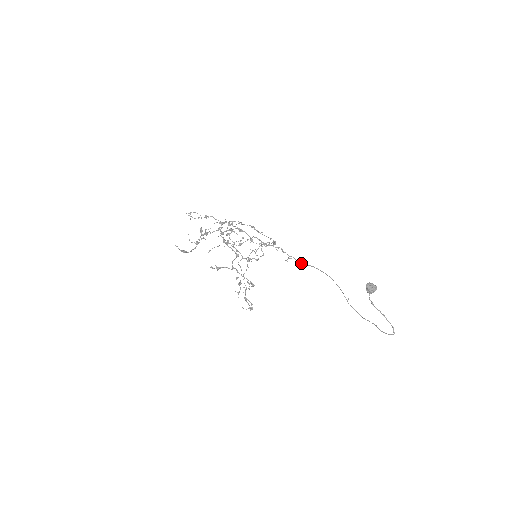
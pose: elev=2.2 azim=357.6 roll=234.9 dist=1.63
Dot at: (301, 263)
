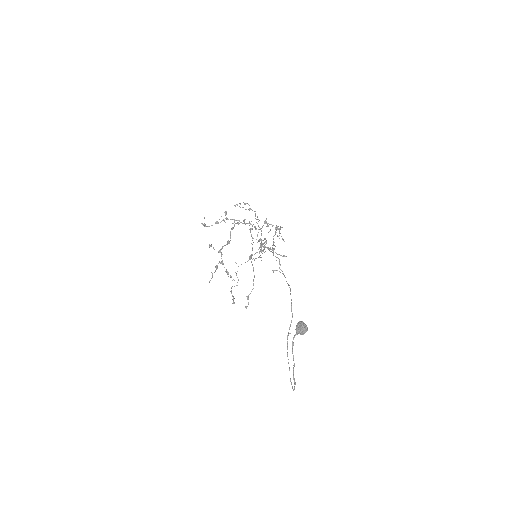
Dot at: (286, 281)
